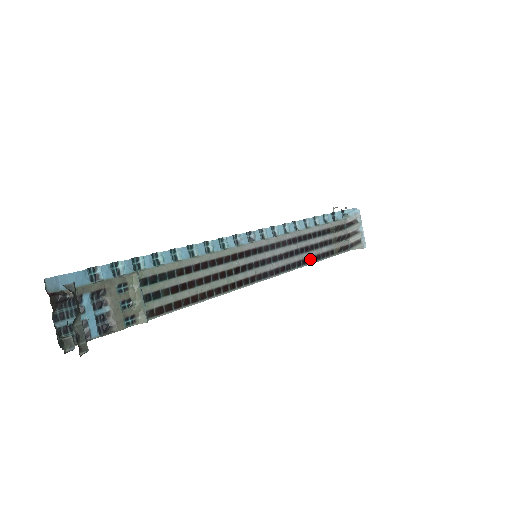
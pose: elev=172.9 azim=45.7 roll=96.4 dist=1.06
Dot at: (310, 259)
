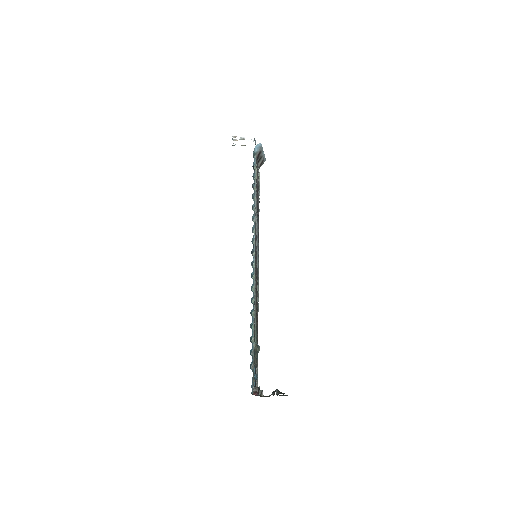
Dot at: (258, 212)
